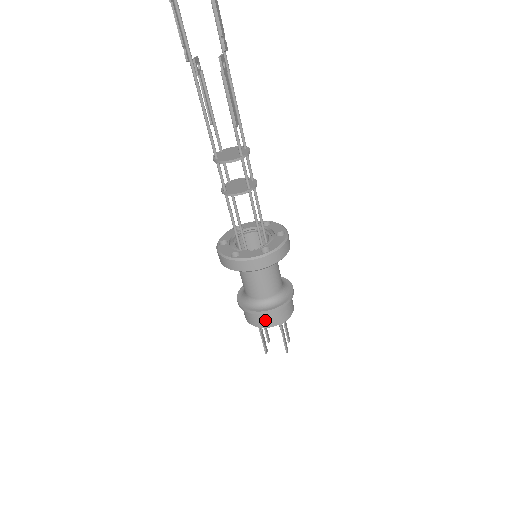
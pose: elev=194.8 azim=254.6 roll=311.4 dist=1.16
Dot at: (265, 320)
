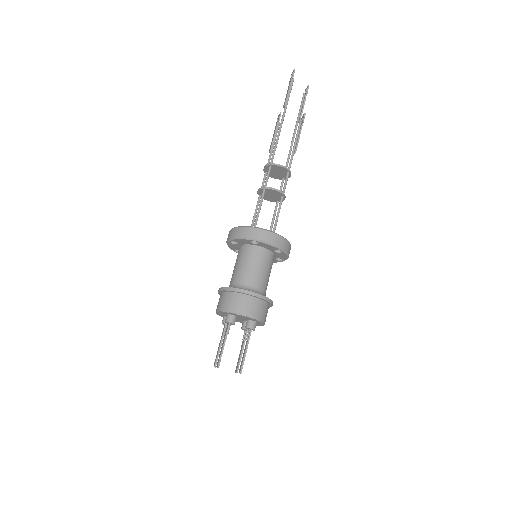
Dot at: (250, 307)
